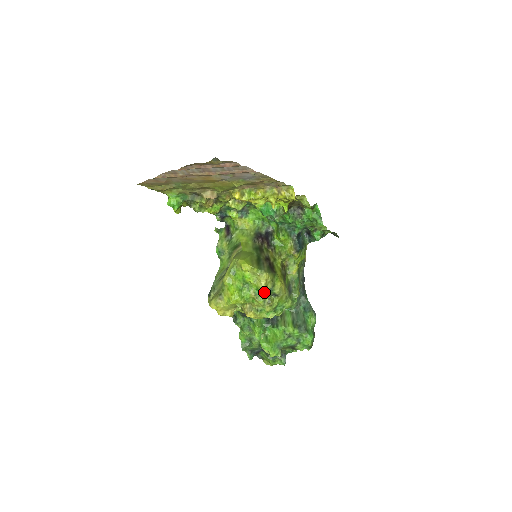
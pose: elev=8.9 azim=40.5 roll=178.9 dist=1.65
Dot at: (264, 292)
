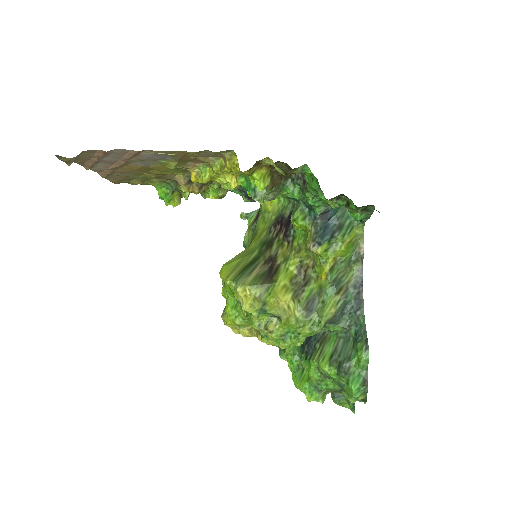
Dot at: (252, 313)
